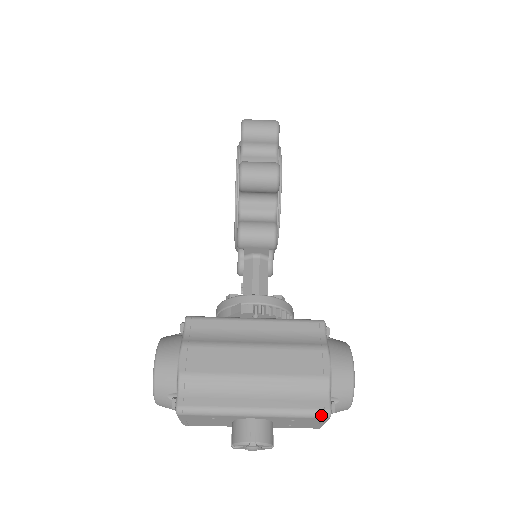
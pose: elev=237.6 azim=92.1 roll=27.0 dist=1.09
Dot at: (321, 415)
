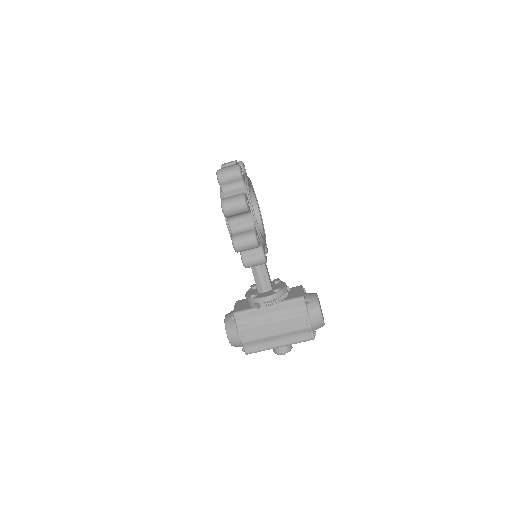
Dot at: occluded
